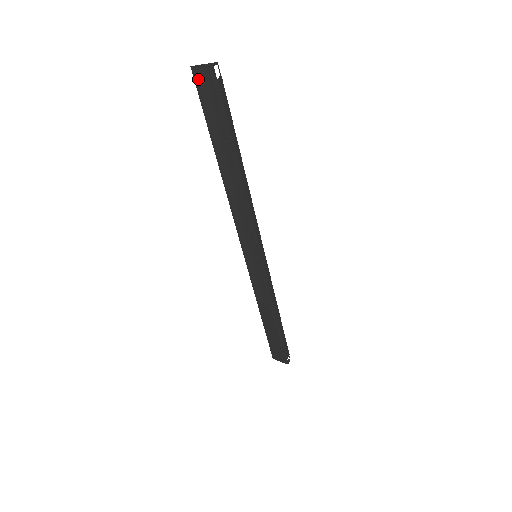
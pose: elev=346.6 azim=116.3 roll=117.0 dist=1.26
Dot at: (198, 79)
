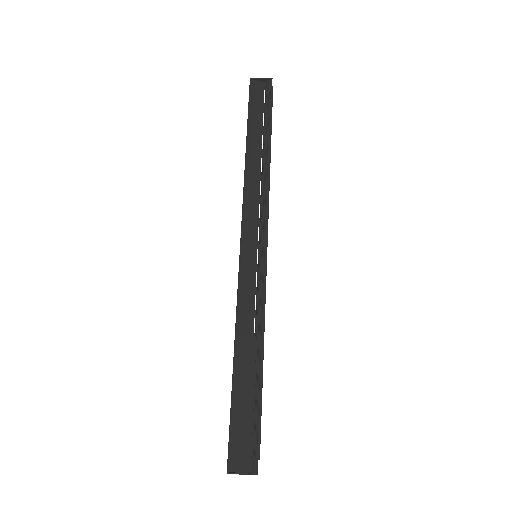
Dot at: (253, 87)
